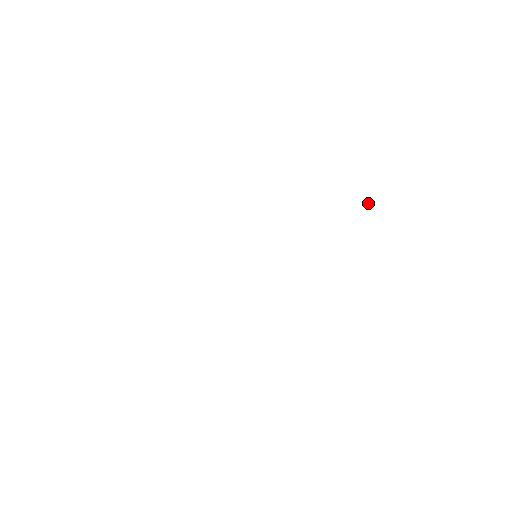
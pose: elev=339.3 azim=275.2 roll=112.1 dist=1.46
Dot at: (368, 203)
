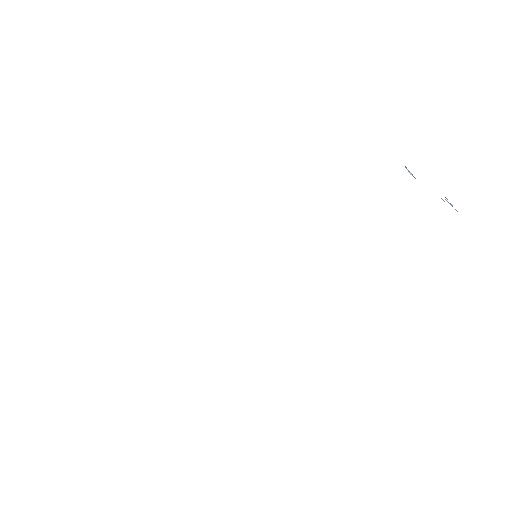
Dot at: (413, 176)
